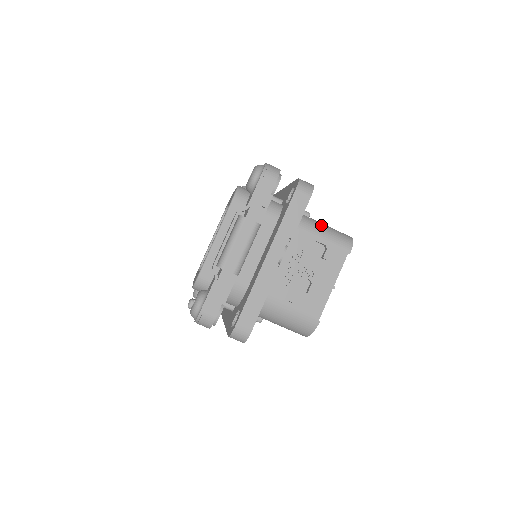
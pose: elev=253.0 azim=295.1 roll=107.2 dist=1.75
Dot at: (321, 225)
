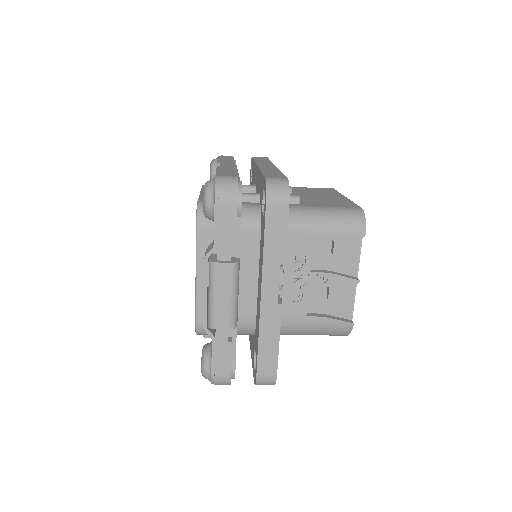
Dot at: (317, 213)
